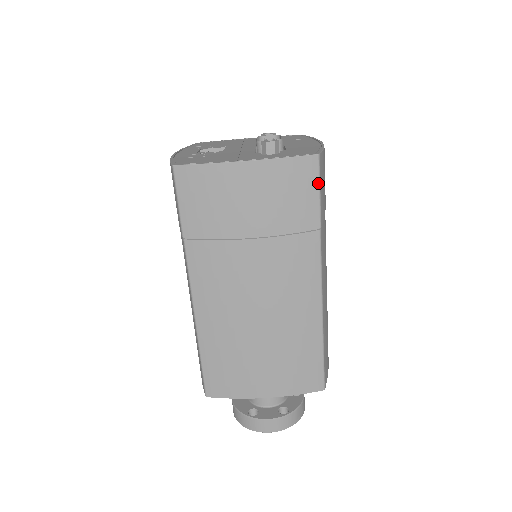
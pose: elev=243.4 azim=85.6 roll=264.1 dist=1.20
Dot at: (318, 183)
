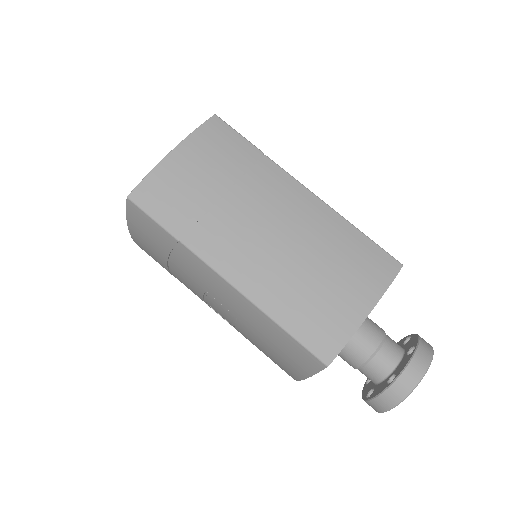
Dot at: (232, 129)
